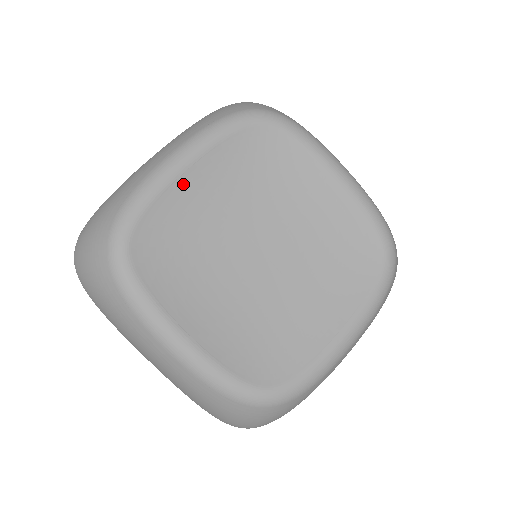
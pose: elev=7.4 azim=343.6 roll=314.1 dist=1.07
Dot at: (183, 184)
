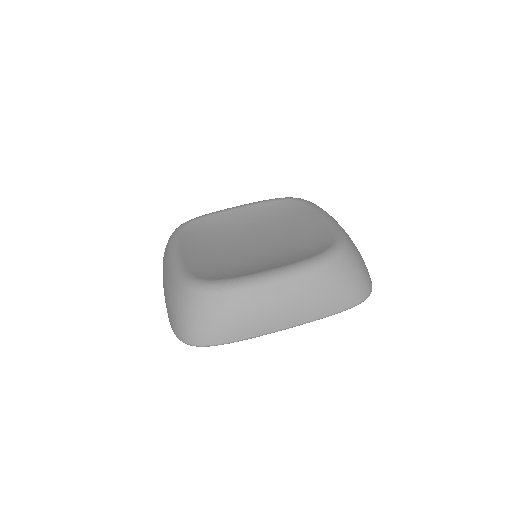
Dot at: (188, 256)
